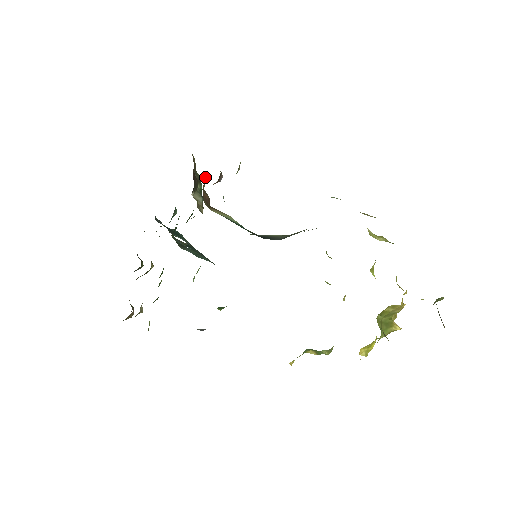
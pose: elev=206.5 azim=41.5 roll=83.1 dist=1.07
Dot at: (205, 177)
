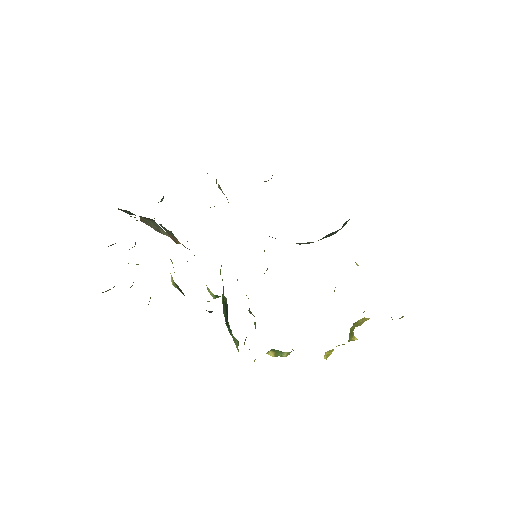
Dot at: occluded
